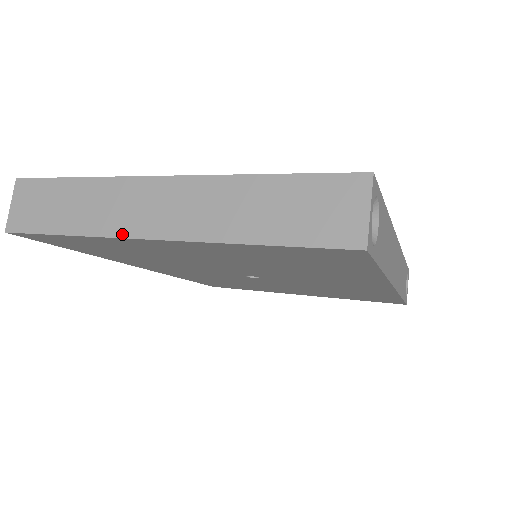
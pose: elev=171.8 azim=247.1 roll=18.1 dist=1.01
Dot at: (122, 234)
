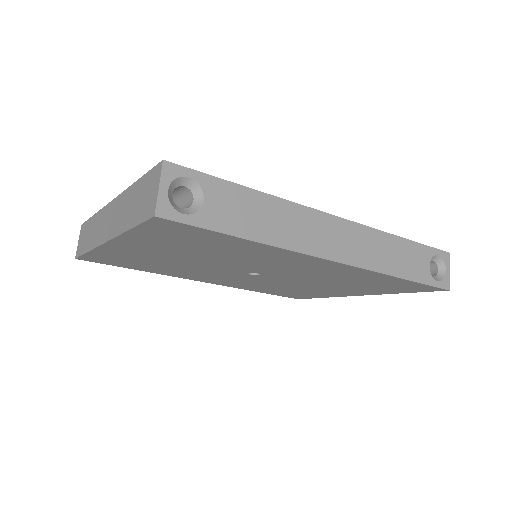
Dot at: (98, 244)
